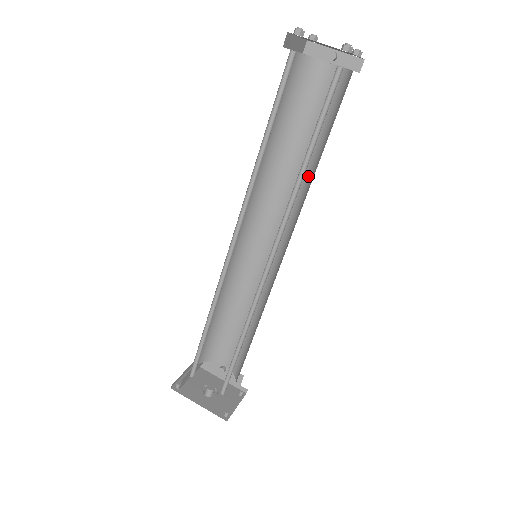
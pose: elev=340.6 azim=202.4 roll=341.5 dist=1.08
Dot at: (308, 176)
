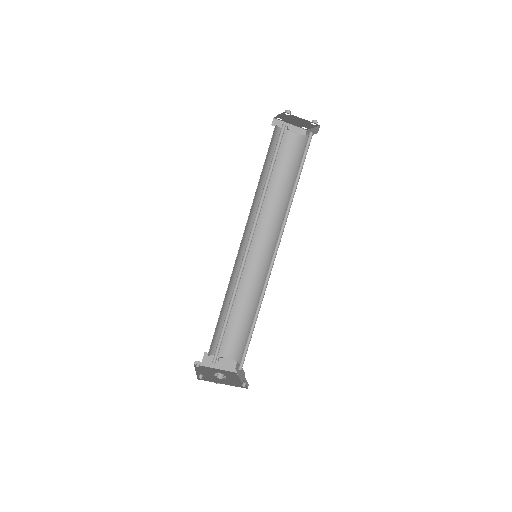
Dot at: (282, 199)
